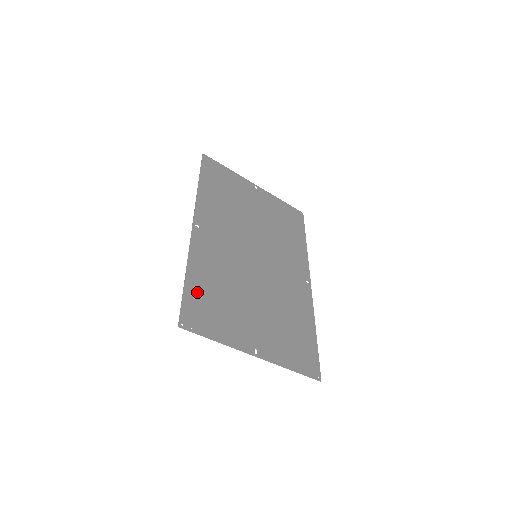
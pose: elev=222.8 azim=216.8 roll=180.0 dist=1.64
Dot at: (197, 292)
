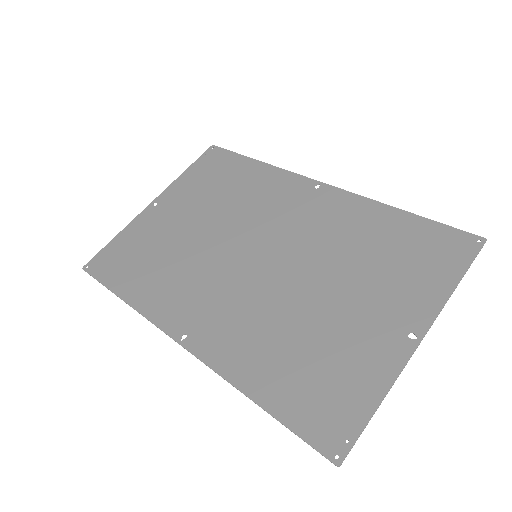
Dot at: (288, 396)
